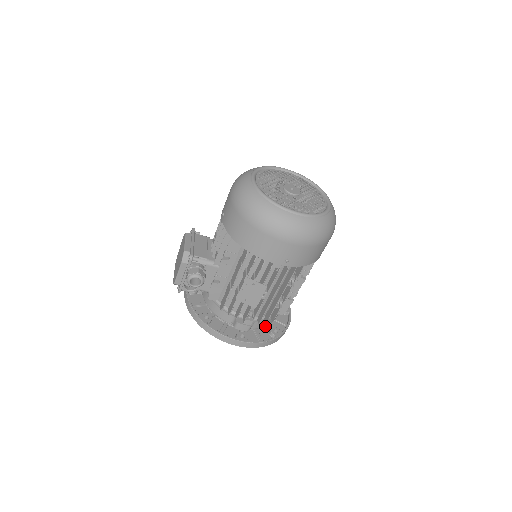
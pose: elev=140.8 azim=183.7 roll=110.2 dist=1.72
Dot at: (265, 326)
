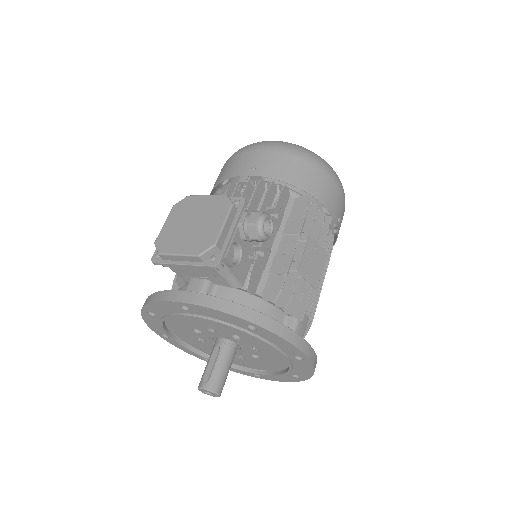
Dot at: occluded
